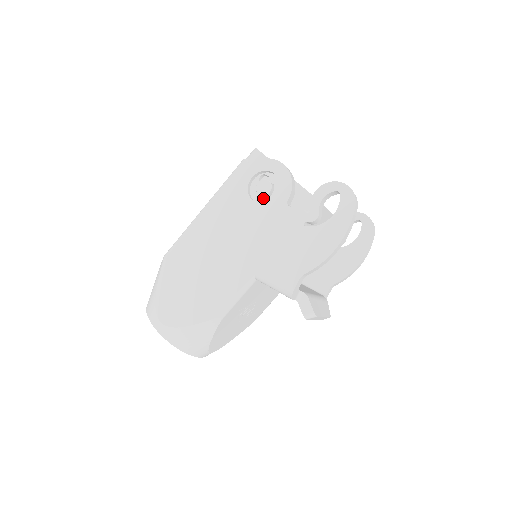
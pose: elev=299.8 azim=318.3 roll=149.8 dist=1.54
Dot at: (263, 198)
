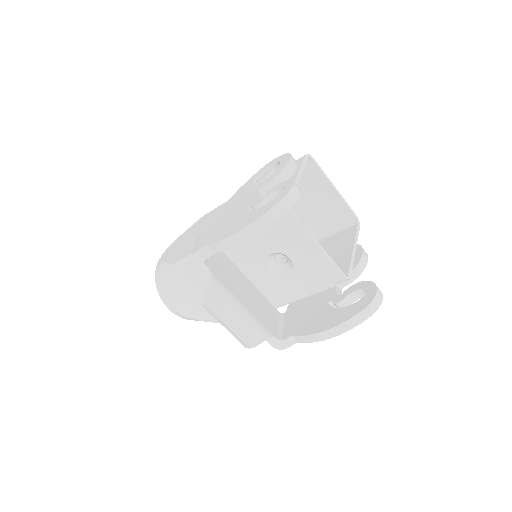
Dot at: (258, 181)
